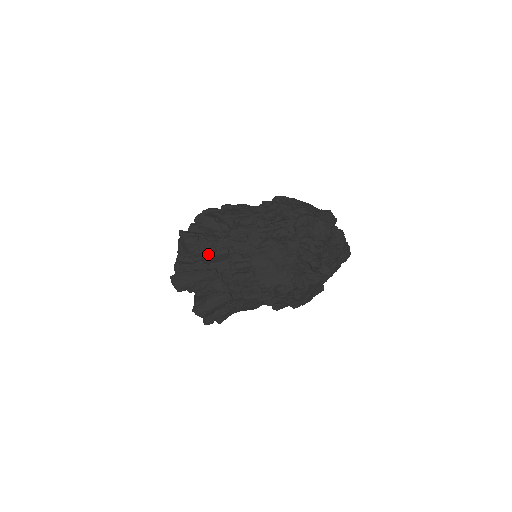
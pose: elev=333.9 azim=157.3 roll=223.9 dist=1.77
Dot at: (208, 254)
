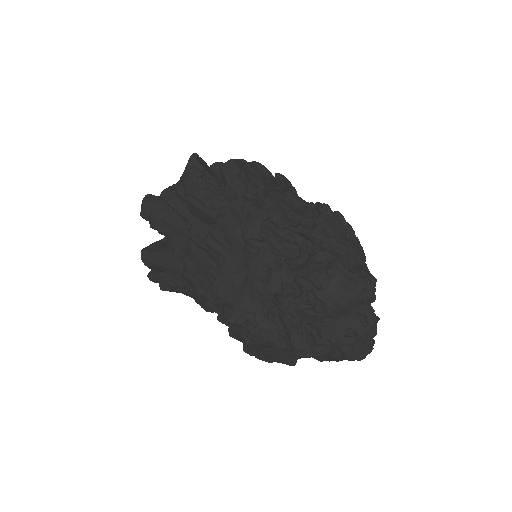
Dot at: (195, 201)
